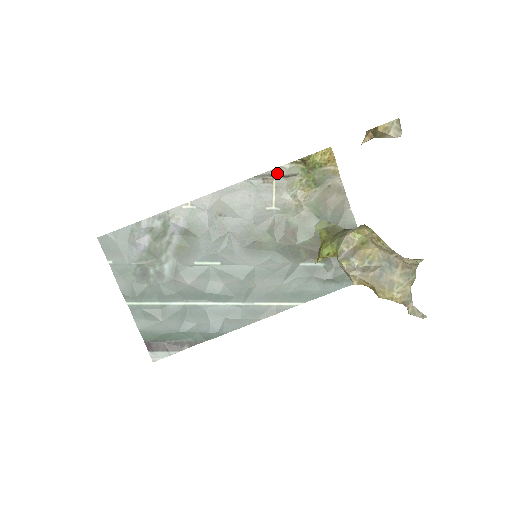
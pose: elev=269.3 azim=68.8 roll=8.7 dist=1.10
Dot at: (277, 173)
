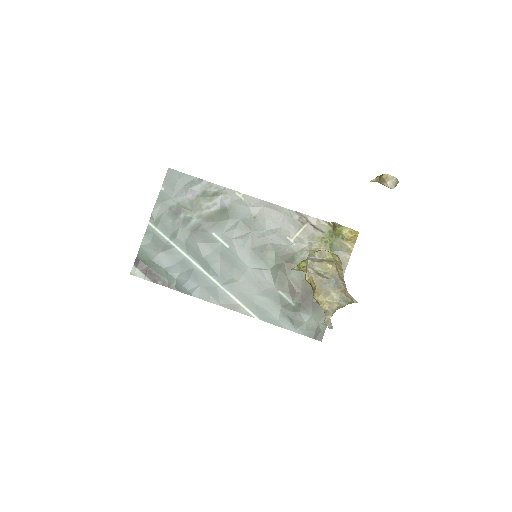
Dot at: (312, 221)
